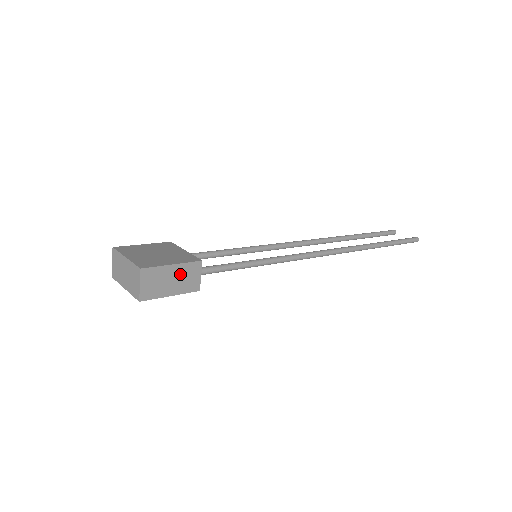
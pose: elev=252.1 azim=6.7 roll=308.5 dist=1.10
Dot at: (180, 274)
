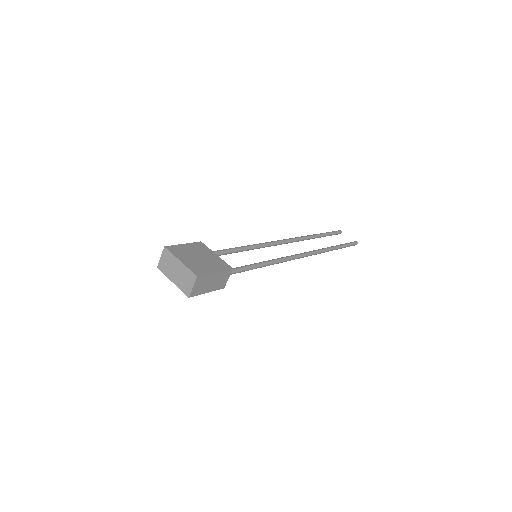
Dot at: (217, 278)
